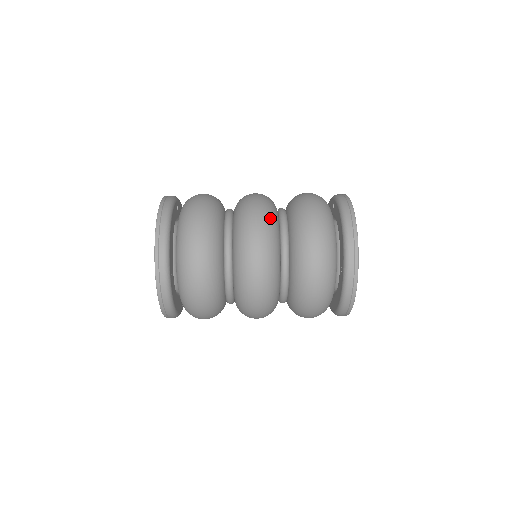
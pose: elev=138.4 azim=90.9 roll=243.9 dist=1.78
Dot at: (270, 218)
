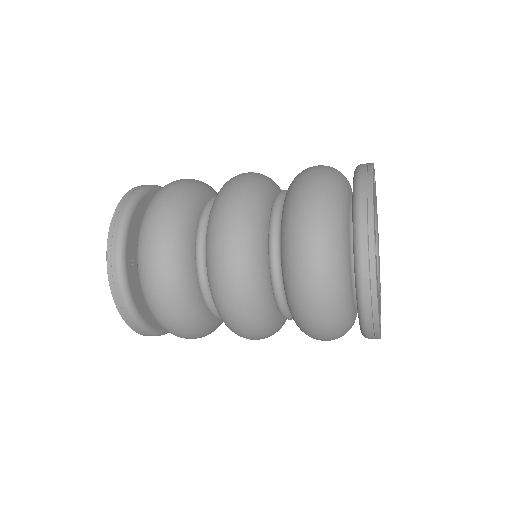
Dot at: (255, 189)
